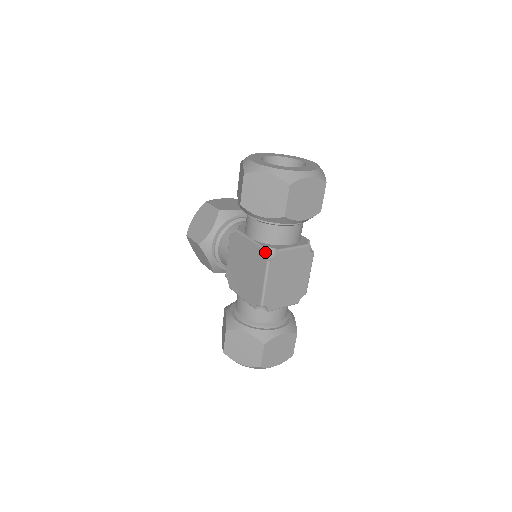
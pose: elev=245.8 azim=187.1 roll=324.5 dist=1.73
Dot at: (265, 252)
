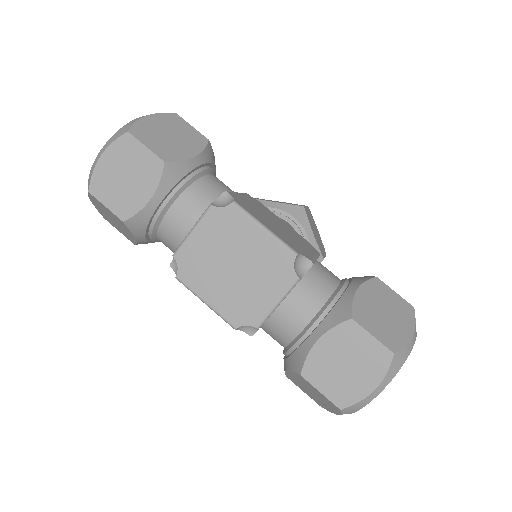
Dot at: (175, 268)
